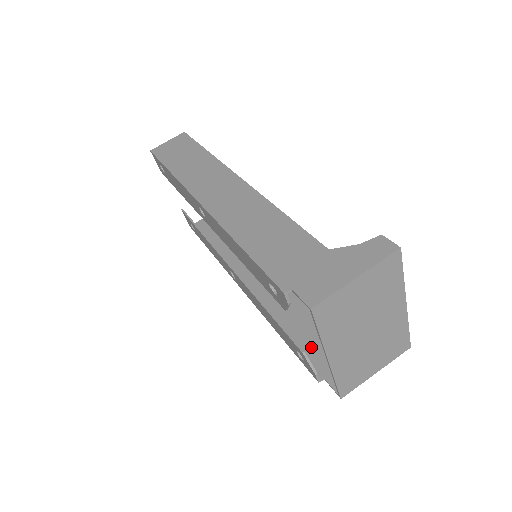
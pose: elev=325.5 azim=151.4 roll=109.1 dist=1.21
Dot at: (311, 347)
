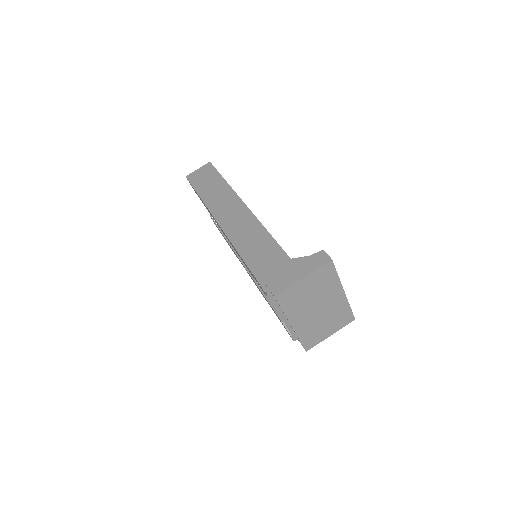
Dot at: occluded
